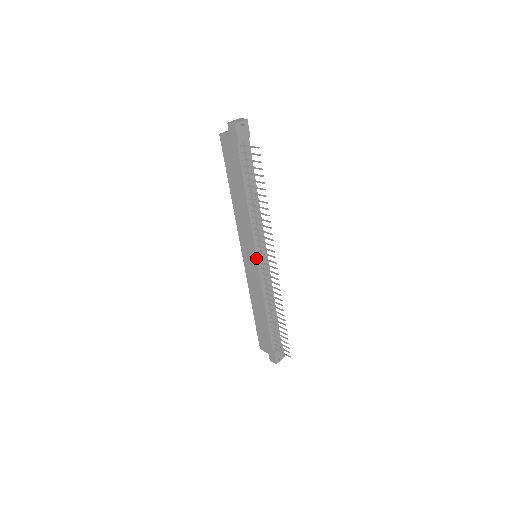
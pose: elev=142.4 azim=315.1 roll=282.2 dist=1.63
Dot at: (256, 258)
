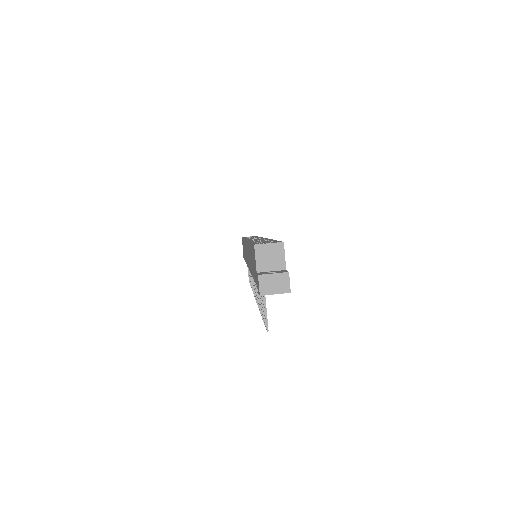
Dot at: (248, 267)
